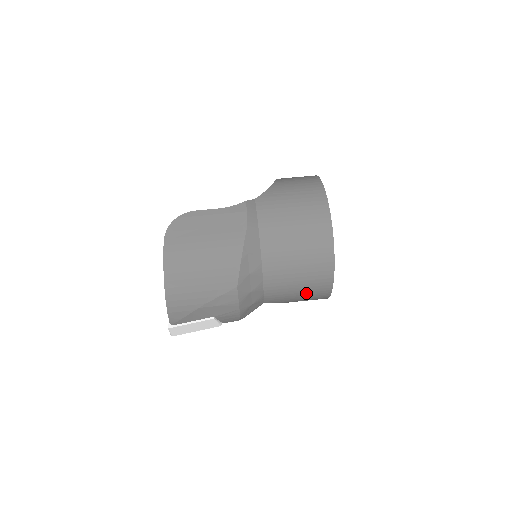
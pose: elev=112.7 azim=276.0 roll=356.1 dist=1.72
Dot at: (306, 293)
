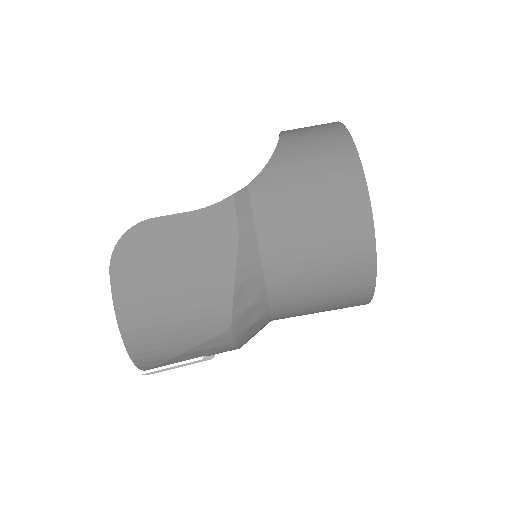
Dot at: (332, 309)
